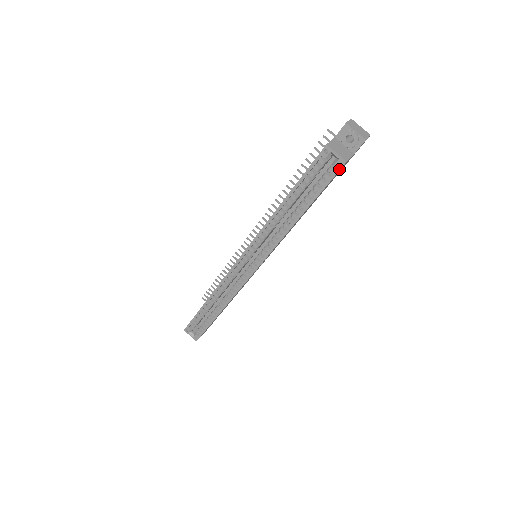
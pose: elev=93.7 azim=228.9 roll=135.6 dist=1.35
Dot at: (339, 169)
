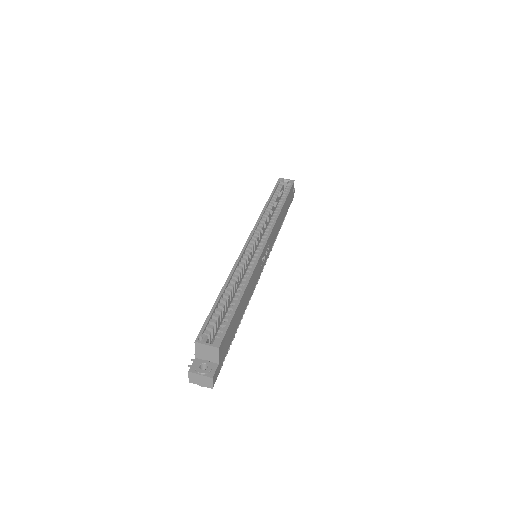
Dot at: (292, 183)
